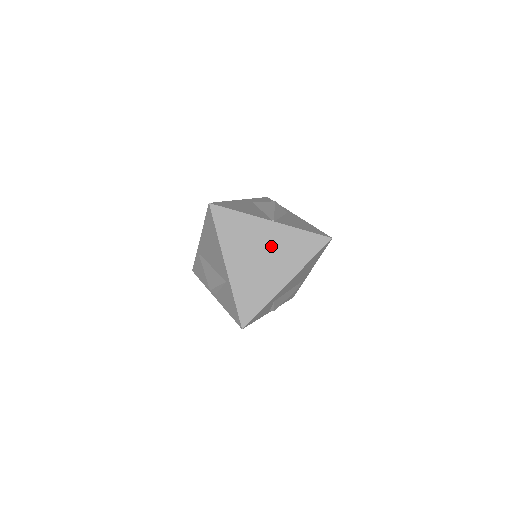
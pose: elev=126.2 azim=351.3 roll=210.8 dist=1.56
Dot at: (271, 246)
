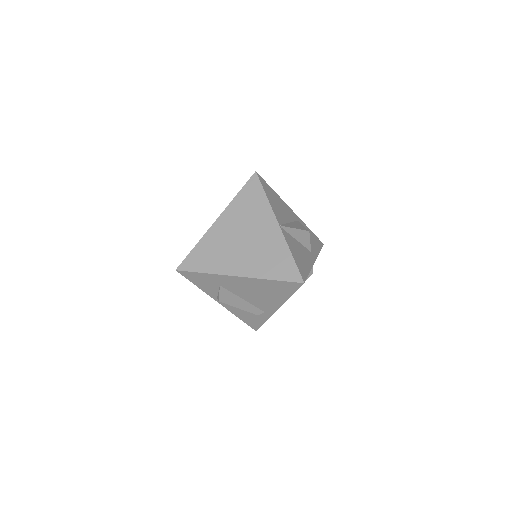
Dot at: (258, 240)
